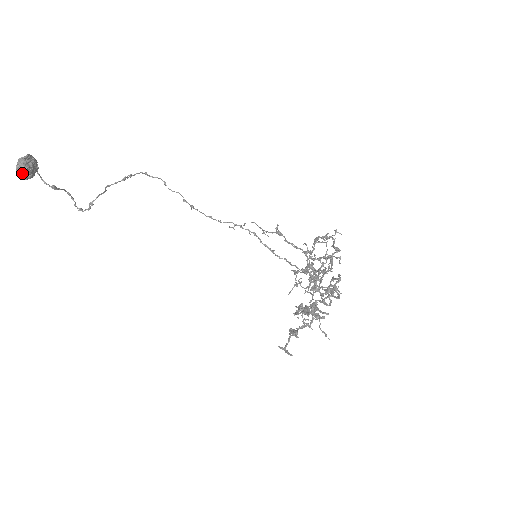
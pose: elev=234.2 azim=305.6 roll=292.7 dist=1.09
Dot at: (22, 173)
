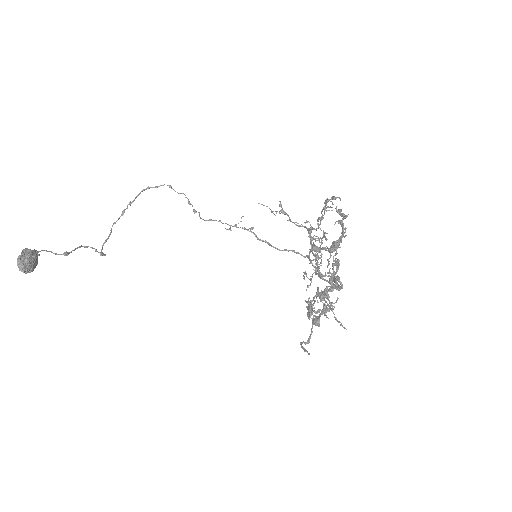
Dot at: (23, 272)
